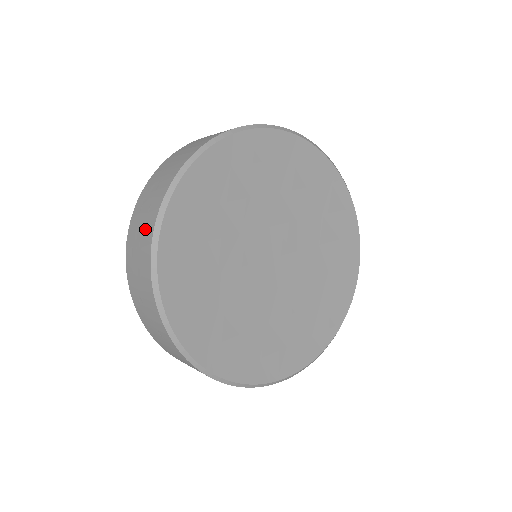
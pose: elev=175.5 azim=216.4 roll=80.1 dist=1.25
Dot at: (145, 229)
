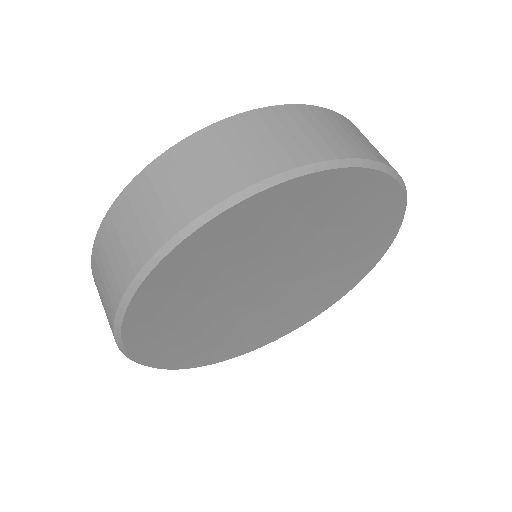
Dot at: occluded
